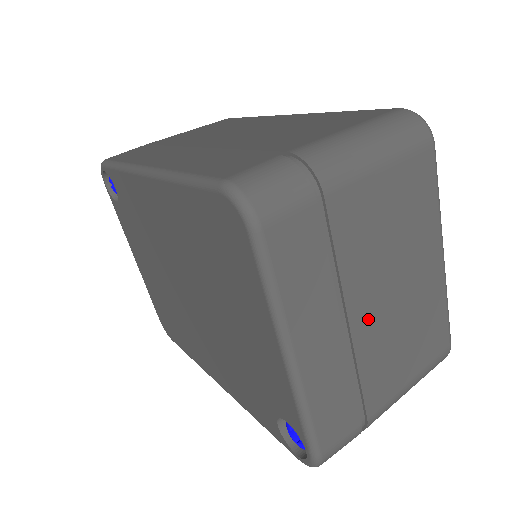
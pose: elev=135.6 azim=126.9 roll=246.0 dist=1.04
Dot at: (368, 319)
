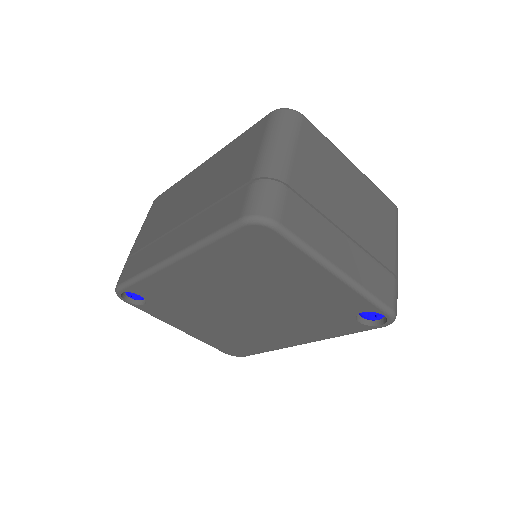
Dot at: (353, 225)
